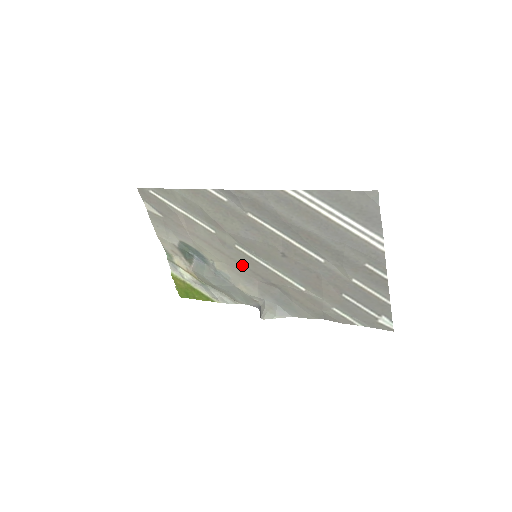
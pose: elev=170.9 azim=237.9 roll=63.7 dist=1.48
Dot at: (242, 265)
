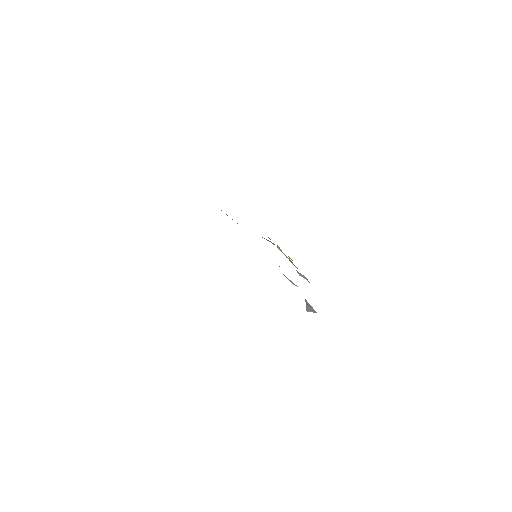
Dot at: occluded
